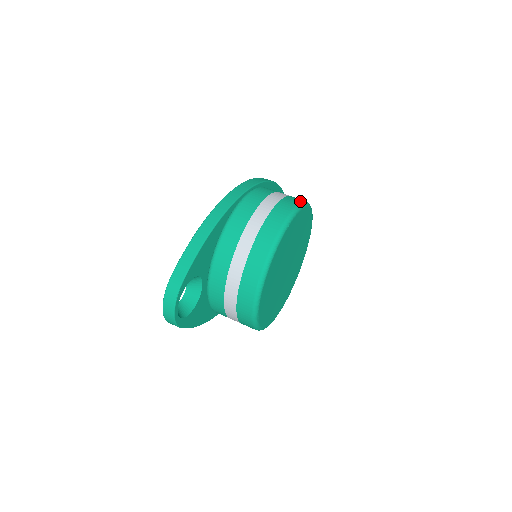
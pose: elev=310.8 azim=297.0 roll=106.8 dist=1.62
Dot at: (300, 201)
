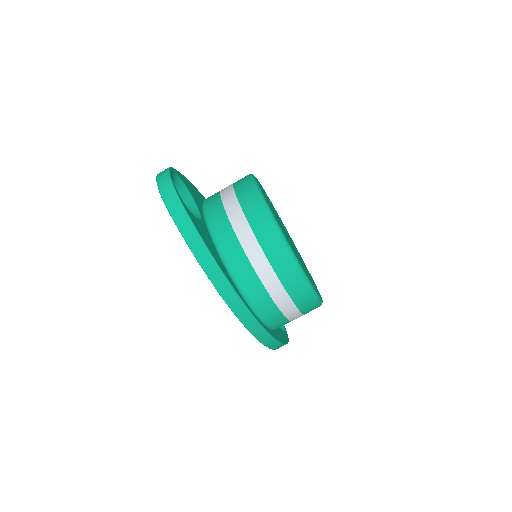
Dot at: (301, 280)
